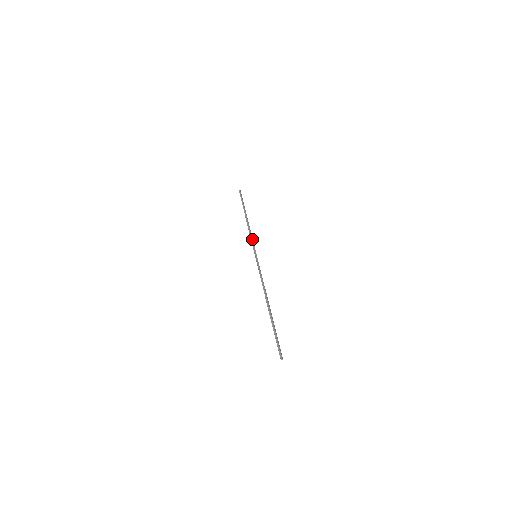
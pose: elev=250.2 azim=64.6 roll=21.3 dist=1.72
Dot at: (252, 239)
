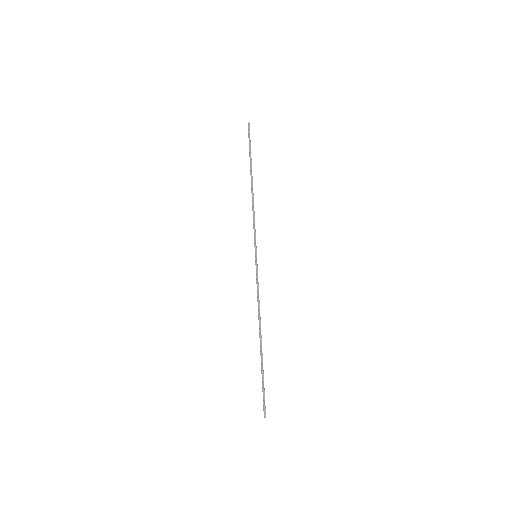
Dot at: occluded
